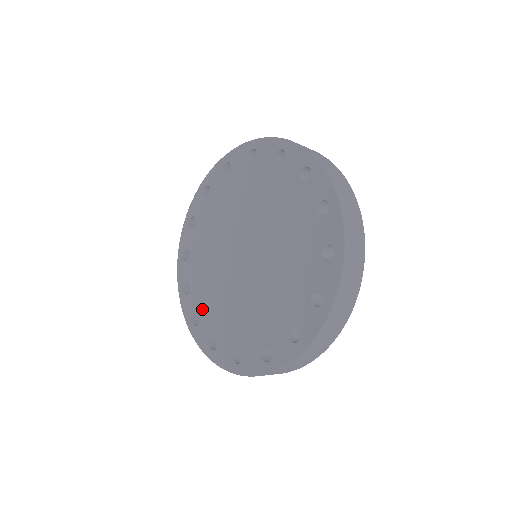
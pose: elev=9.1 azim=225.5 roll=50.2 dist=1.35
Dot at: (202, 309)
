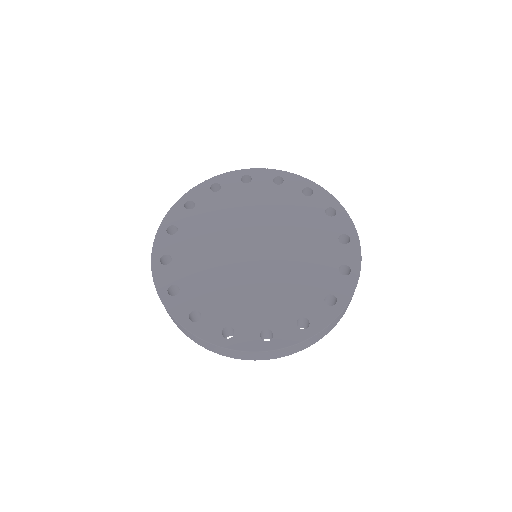
Dot at: (185, 231)
